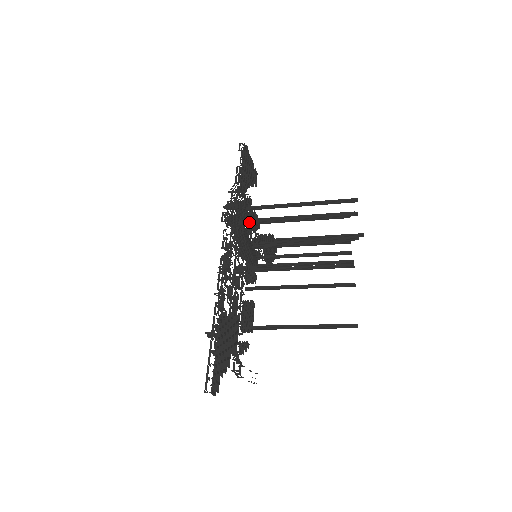
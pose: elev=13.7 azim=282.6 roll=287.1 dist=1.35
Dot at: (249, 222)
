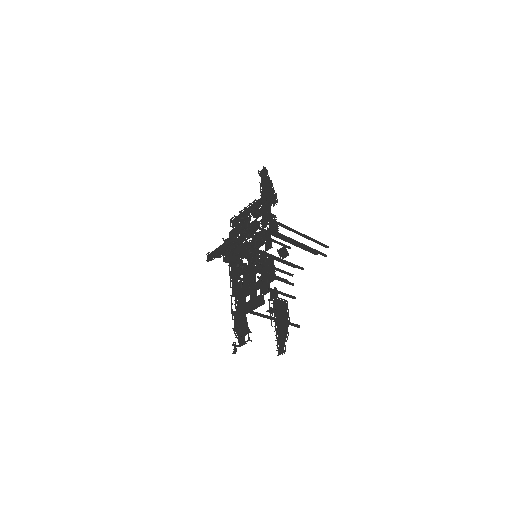
Dot at: (279, 233)
